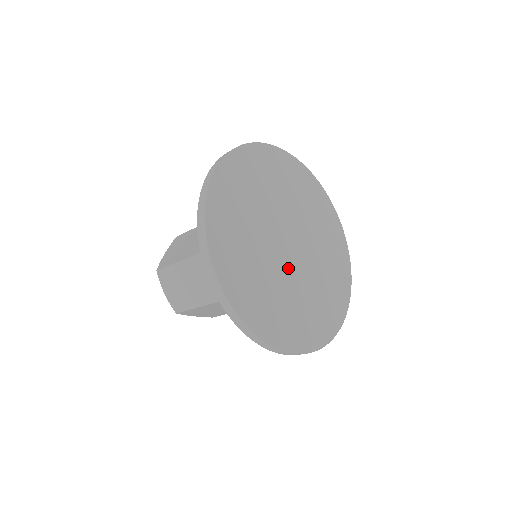
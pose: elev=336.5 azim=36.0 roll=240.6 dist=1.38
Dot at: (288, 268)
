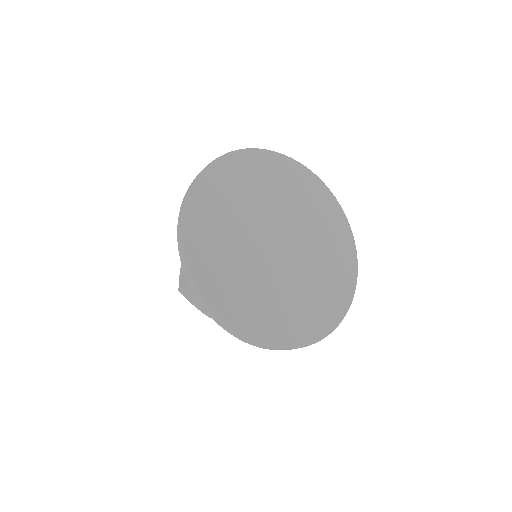
Dot at: (285, 268)
